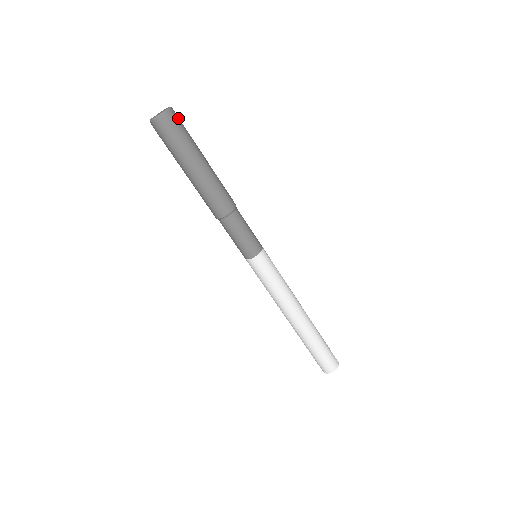
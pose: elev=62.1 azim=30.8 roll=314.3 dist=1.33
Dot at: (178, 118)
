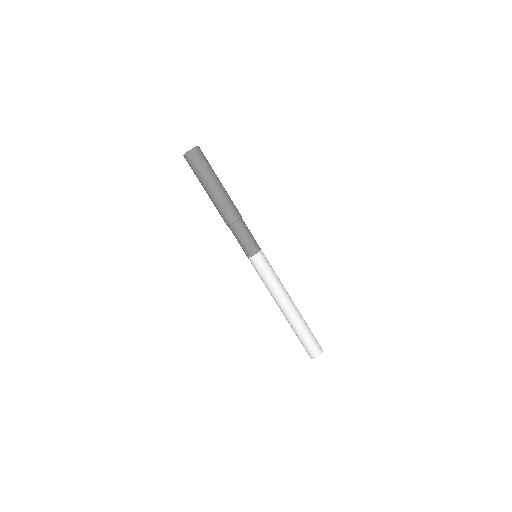
Dot at: occluded
